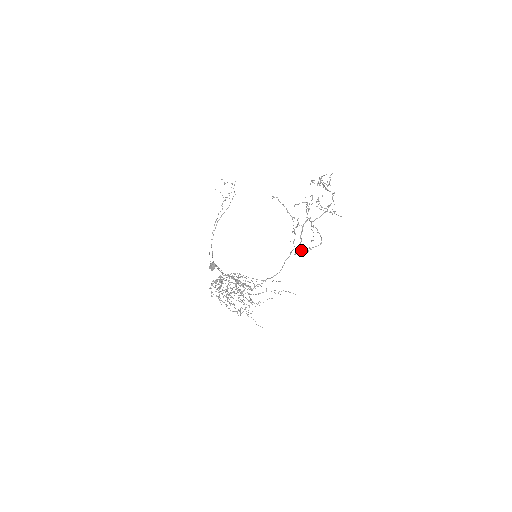
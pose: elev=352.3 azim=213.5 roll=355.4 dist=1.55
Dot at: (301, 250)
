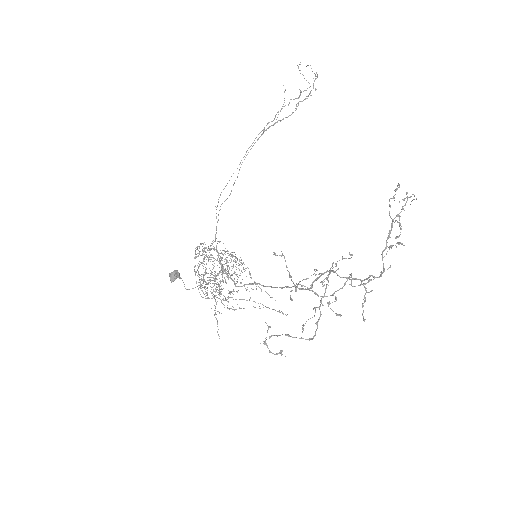
Dot at: (277, 336)
